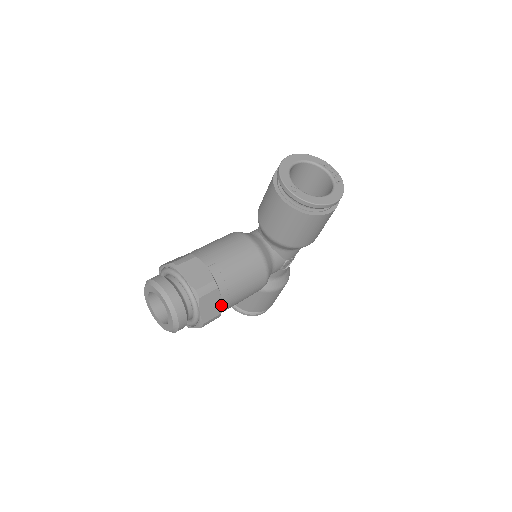
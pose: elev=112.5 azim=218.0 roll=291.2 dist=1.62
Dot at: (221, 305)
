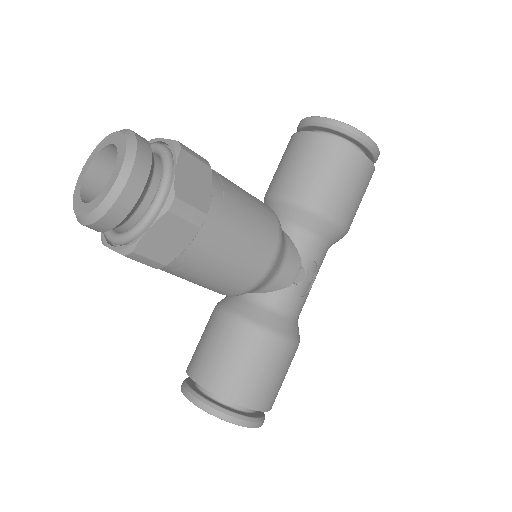
Dot at: (209, 201)
